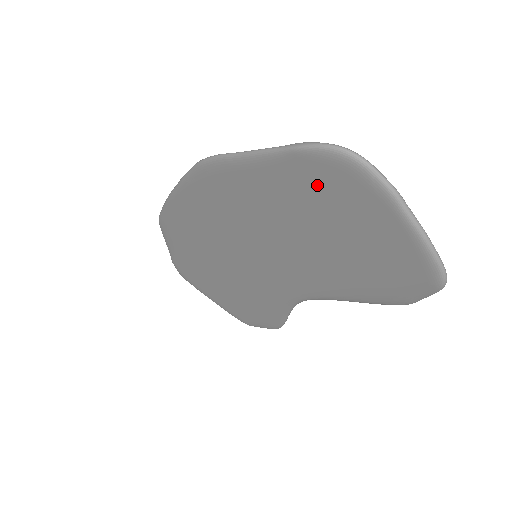
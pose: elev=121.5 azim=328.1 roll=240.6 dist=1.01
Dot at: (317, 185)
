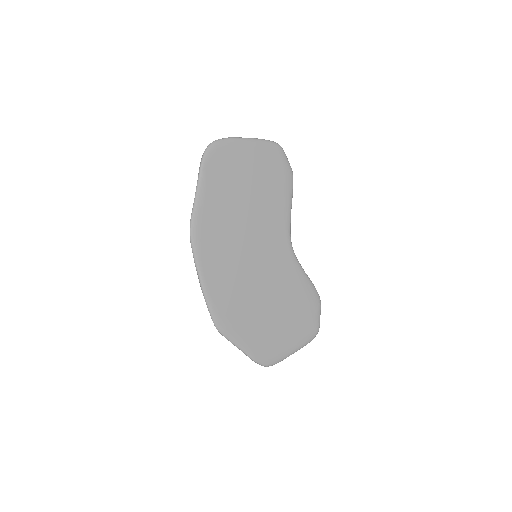
Dot at: (220, 169)
